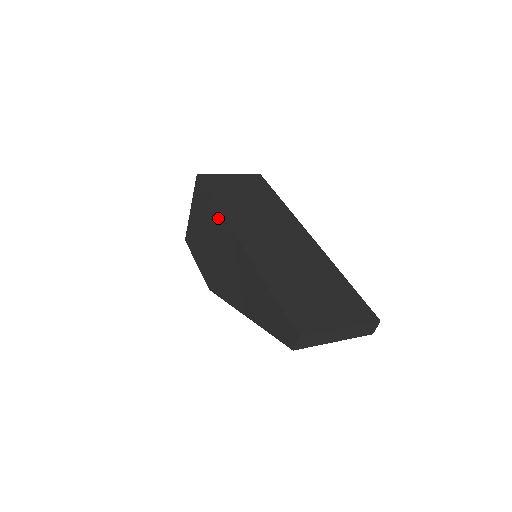
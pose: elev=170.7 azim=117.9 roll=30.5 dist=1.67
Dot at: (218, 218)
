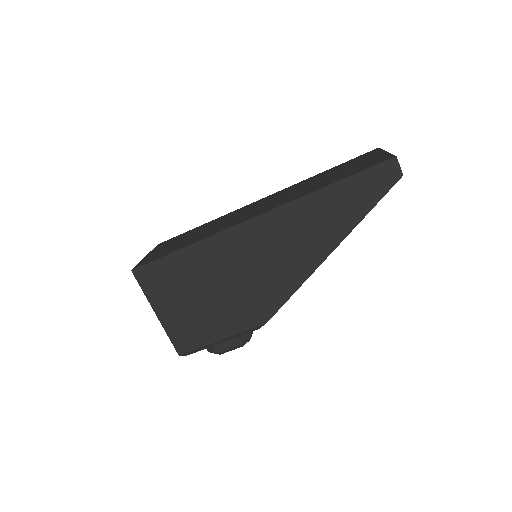
Dot at: (209, 248)
